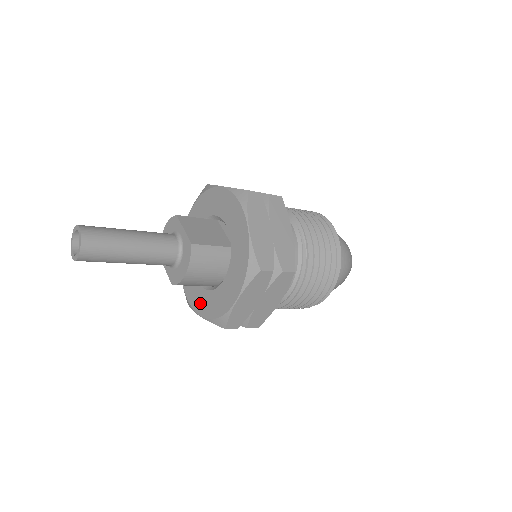
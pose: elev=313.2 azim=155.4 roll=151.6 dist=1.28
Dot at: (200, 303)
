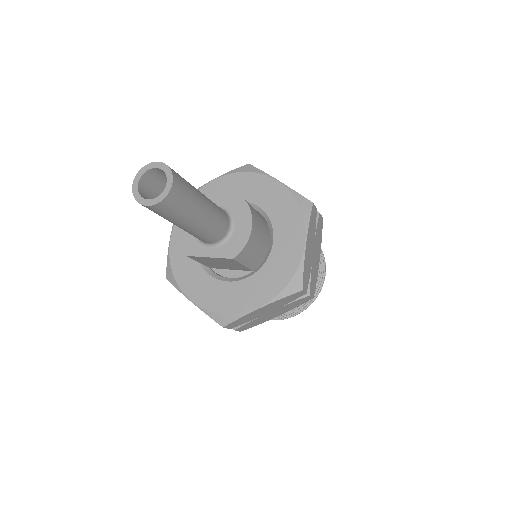
Dot at: (249, 296)
